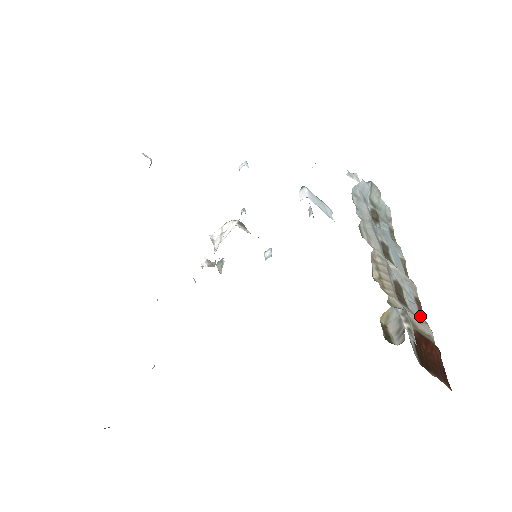
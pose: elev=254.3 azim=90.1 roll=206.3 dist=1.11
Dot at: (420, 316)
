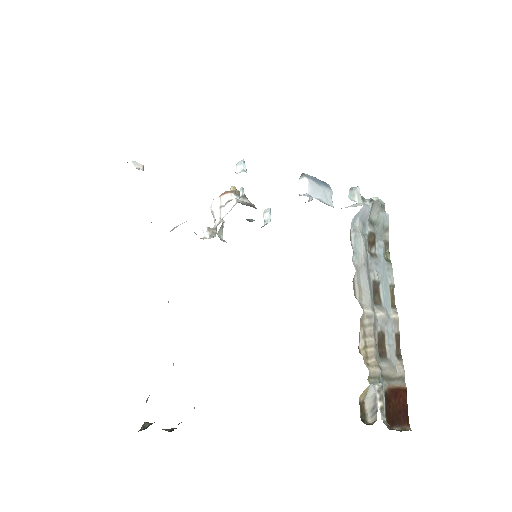
Dot at: (397, 352)
